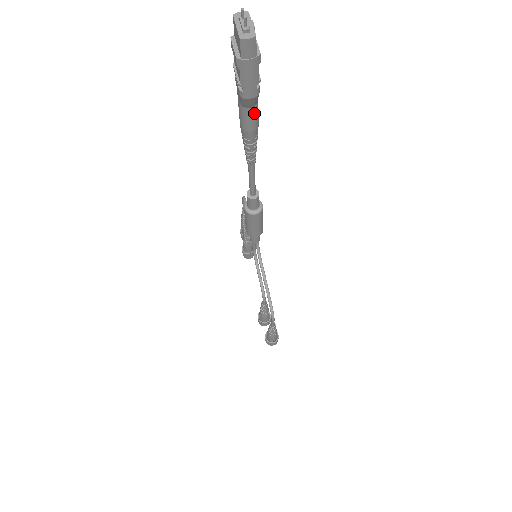
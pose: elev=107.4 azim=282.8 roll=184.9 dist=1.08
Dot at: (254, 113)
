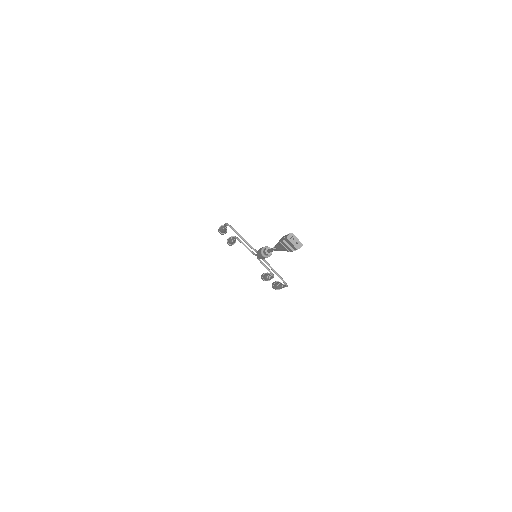
Dot at: occluded
